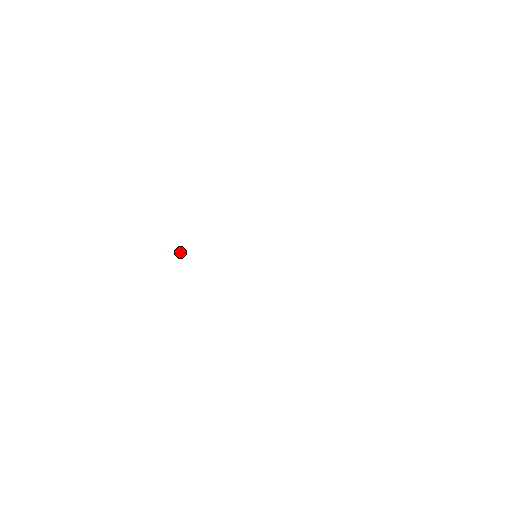
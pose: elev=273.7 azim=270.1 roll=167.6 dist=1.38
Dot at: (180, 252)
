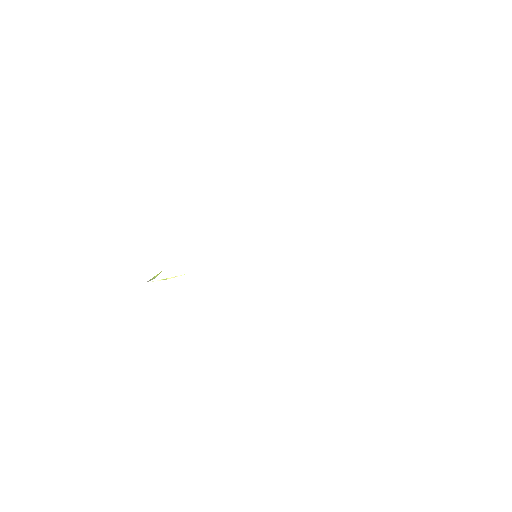
Dot at: (168, 278)
